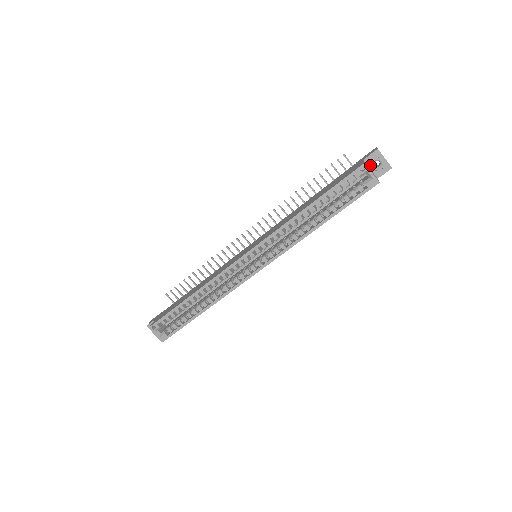
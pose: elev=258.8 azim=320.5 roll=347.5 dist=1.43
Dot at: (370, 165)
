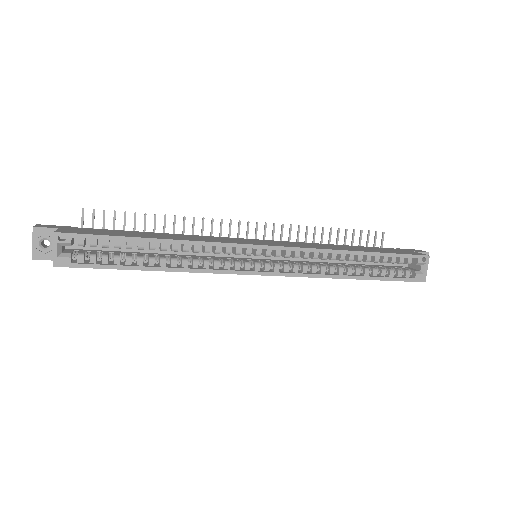
Dot at: occluded
